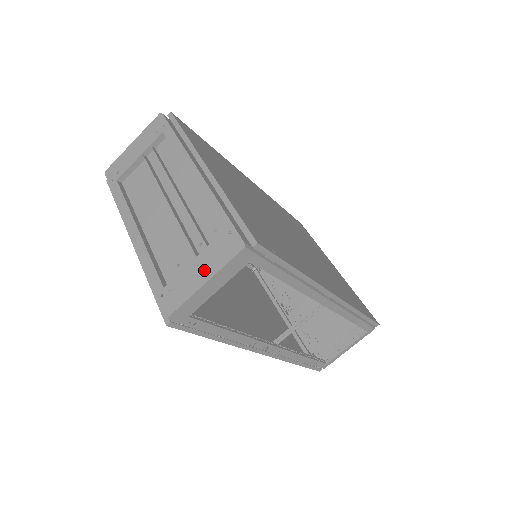
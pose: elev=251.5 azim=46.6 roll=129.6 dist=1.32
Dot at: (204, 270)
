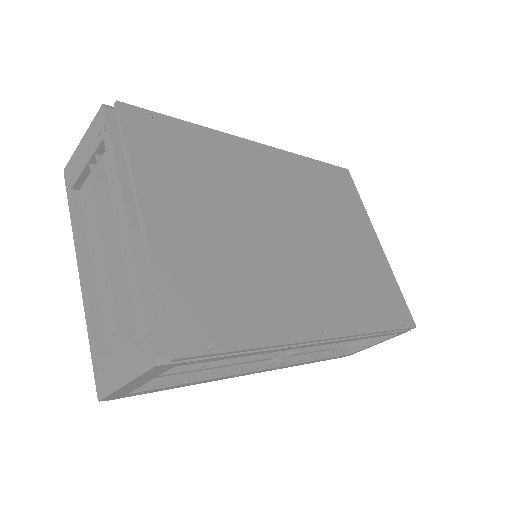
Dot at: (125, 368)
